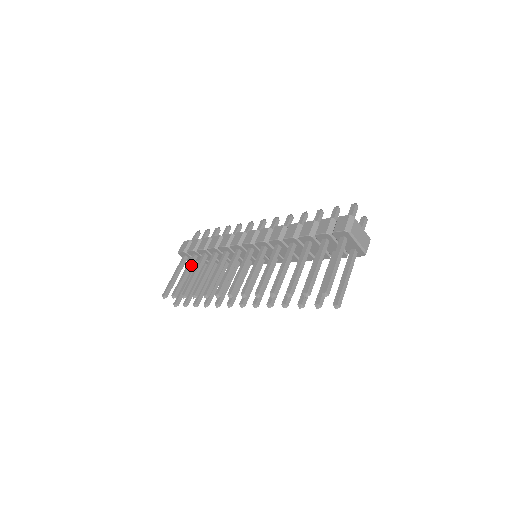
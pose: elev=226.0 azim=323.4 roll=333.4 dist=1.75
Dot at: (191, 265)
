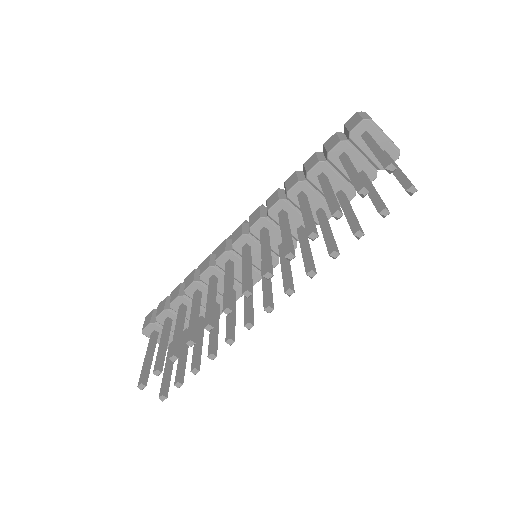
Dot at: (167, 330)
